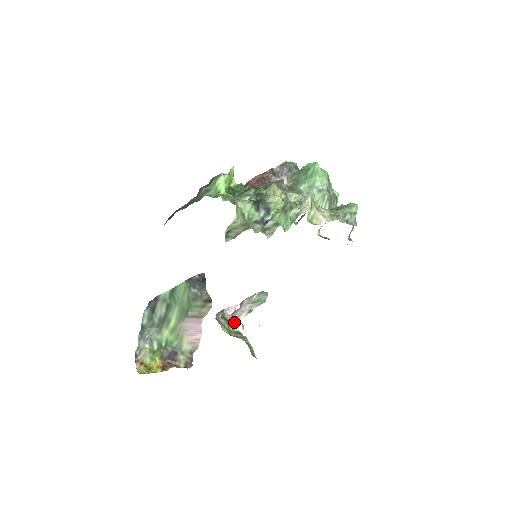
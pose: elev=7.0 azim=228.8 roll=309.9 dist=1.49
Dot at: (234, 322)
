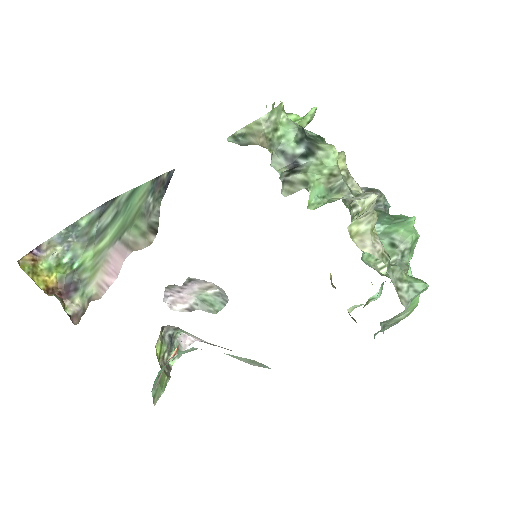
Dot at: occluded
